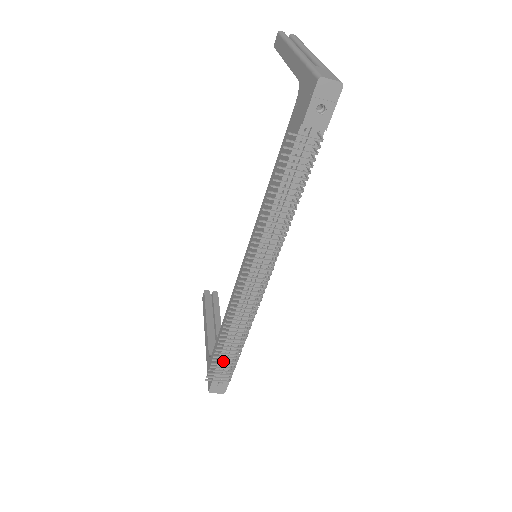
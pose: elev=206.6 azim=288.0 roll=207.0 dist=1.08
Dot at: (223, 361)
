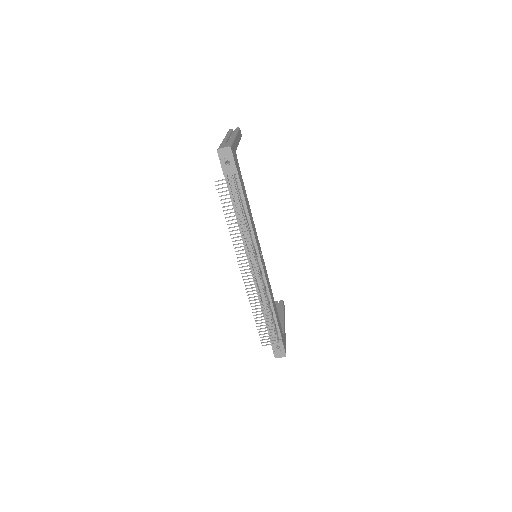
Dot at: (264, 328)
